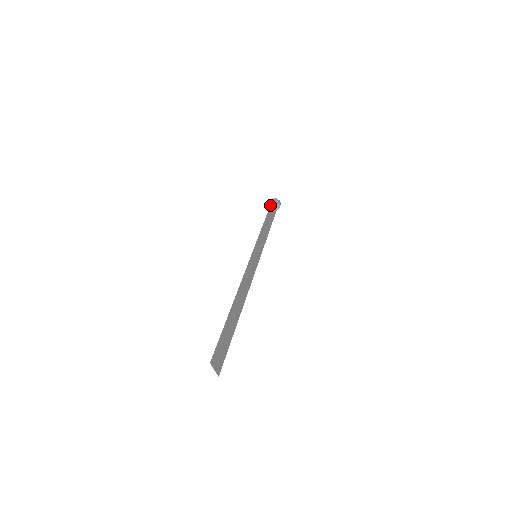
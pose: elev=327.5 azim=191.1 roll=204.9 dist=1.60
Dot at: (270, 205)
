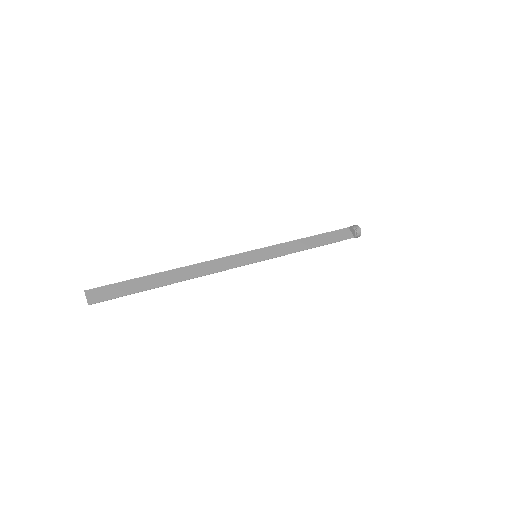
Dot at: (339, 229)
